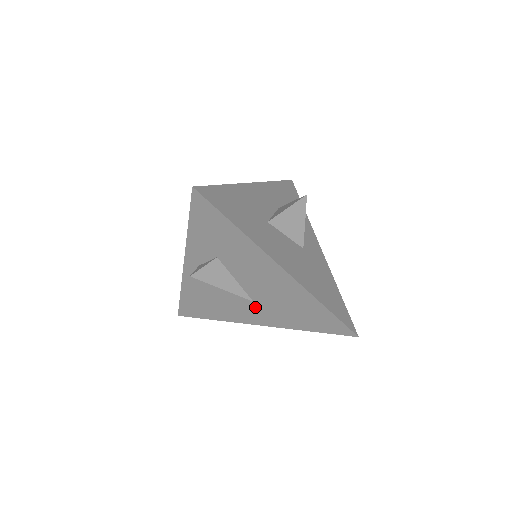
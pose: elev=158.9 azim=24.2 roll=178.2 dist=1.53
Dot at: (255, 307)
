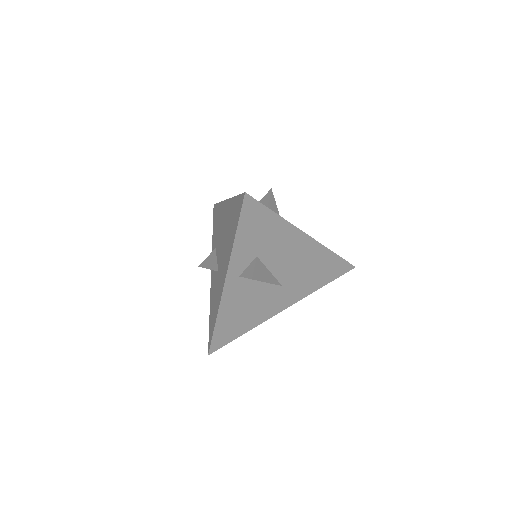
Dot at: (283, 291)
